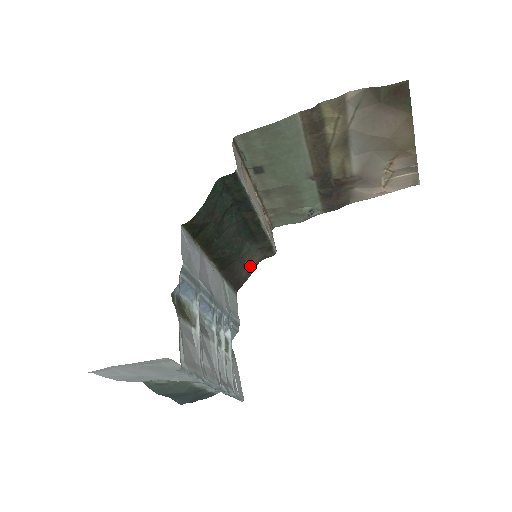
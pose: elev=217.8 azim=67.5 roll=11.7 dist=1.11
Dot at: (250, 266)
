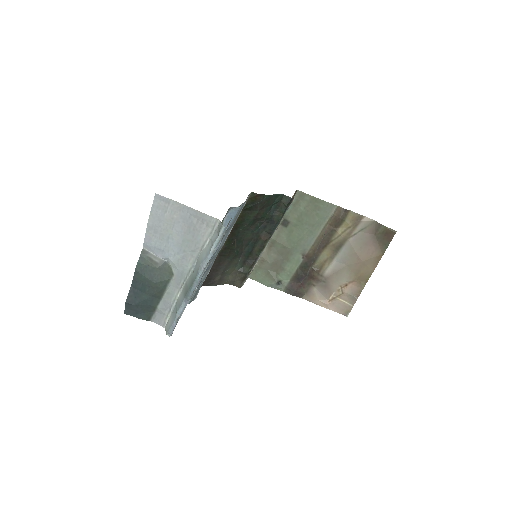
Dot at: (224, 278)
